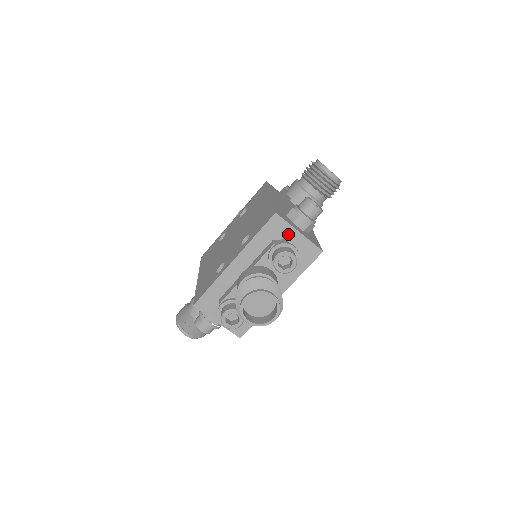
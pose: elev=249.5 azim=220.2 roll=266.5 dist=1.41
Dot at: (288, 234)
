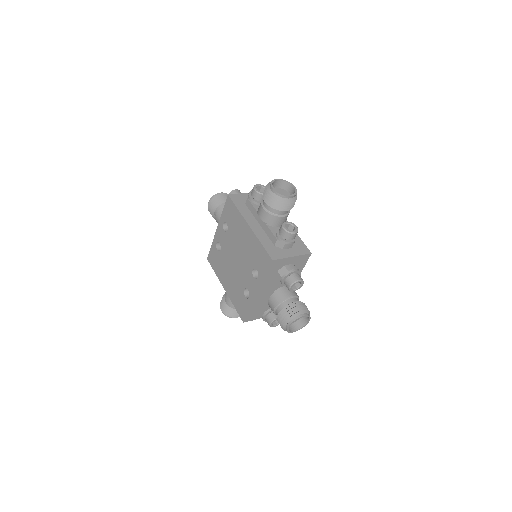
Dot at: (285, 262)
